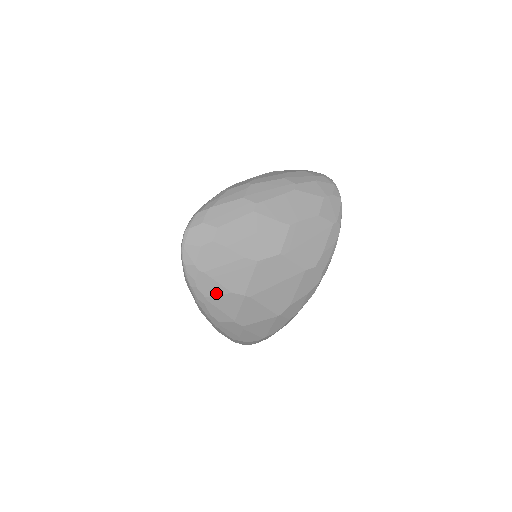
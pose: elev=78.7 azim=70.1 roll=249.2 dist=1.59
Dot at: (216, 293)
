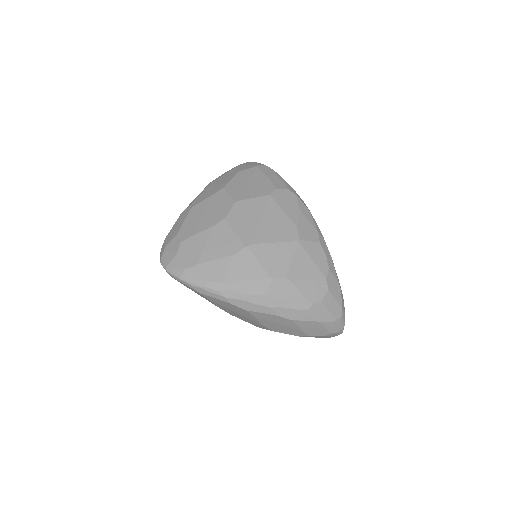
Dot at: (225, 269)
